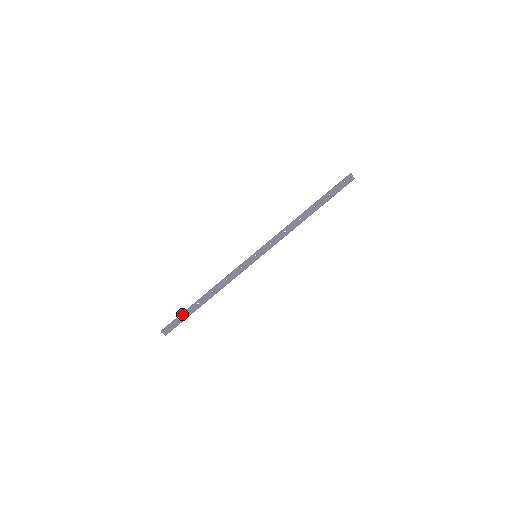
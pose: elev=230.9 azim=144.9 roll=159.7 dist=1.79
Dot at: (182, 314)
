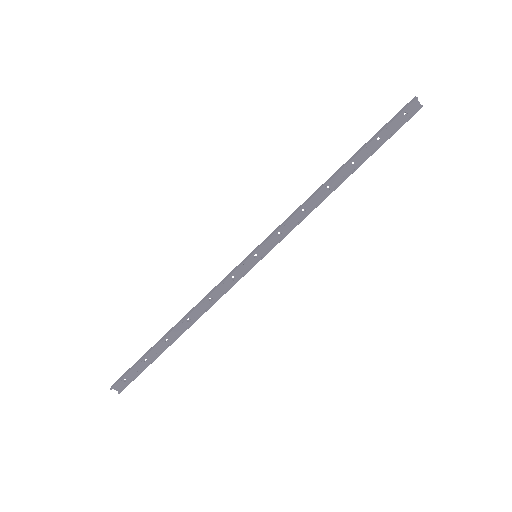
Dot at: (141, 358)
